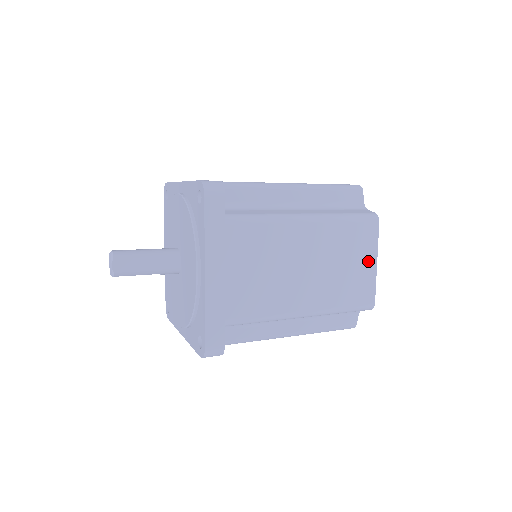
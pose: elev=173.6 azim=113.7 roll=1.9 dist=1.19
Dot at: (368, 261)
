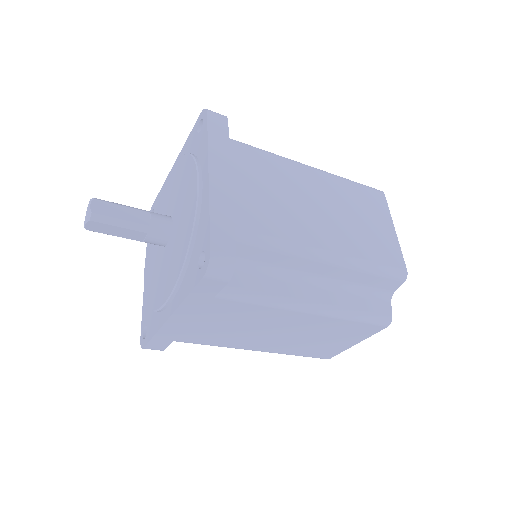
Dot at: (385, 225)
